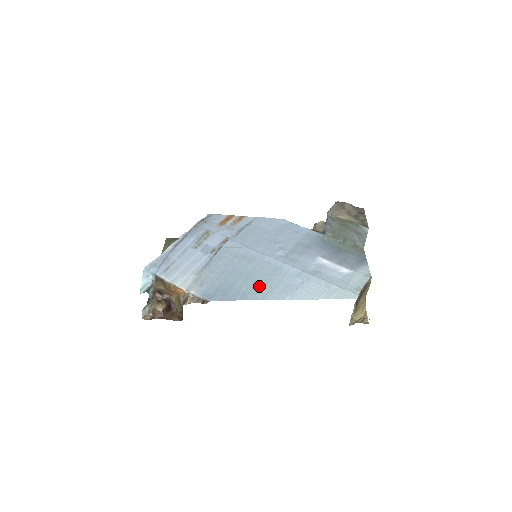
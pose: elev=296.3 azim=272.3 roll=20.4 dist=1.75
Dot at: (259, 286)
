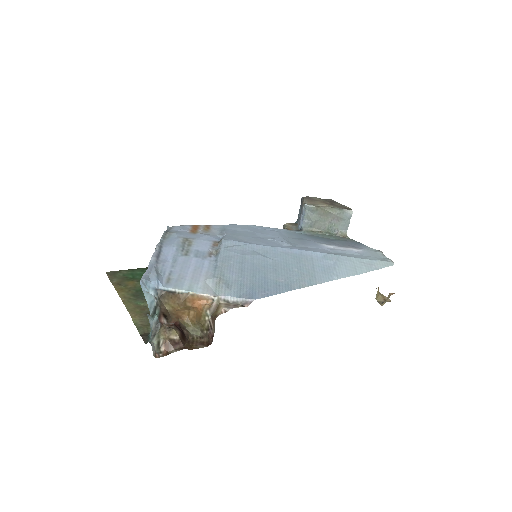
Dot at: (296, 274)
